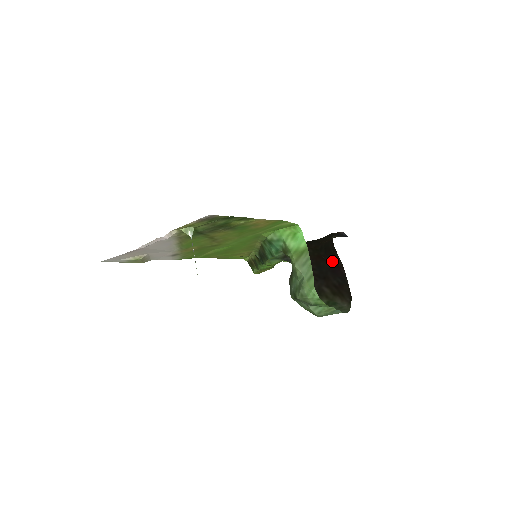
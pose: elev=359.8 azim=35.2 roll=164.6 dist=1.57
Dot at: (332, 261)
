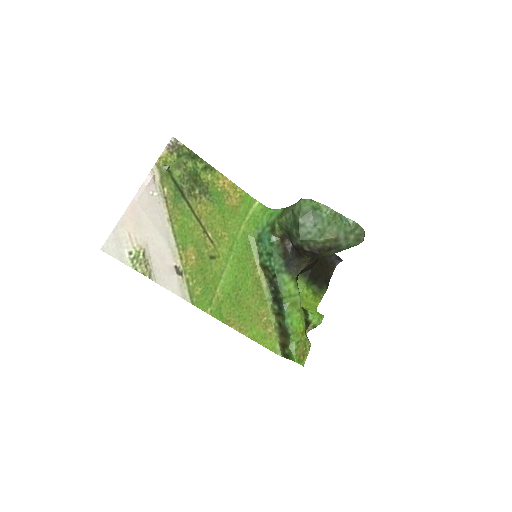
Dot at: occluded
